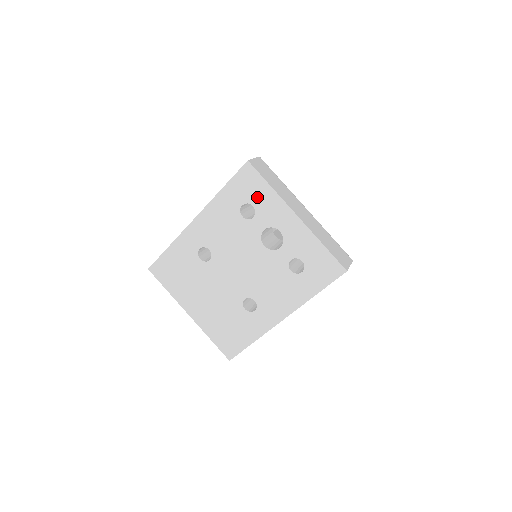
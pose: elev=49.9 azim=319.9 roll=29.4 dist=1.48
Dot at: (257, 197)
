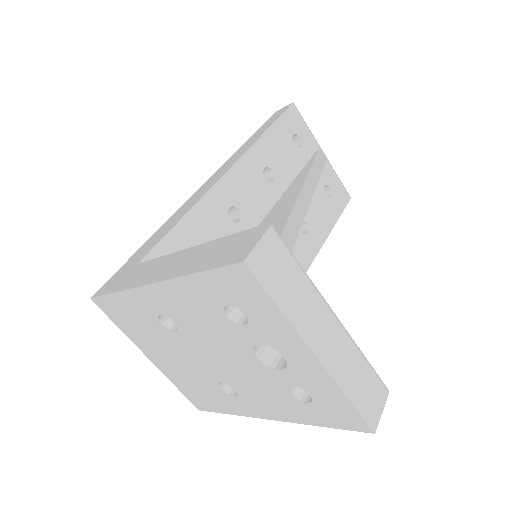
Dot at: (253, 309)
